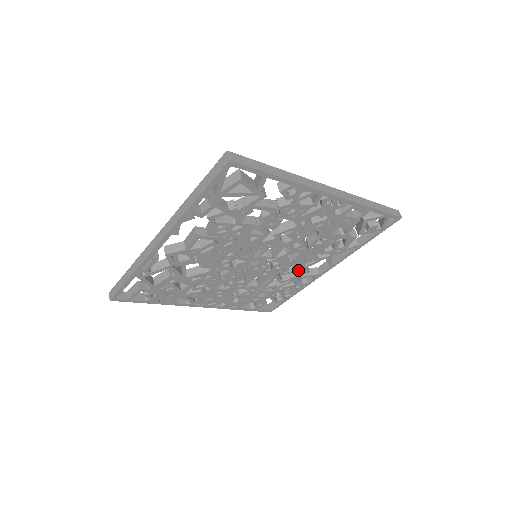
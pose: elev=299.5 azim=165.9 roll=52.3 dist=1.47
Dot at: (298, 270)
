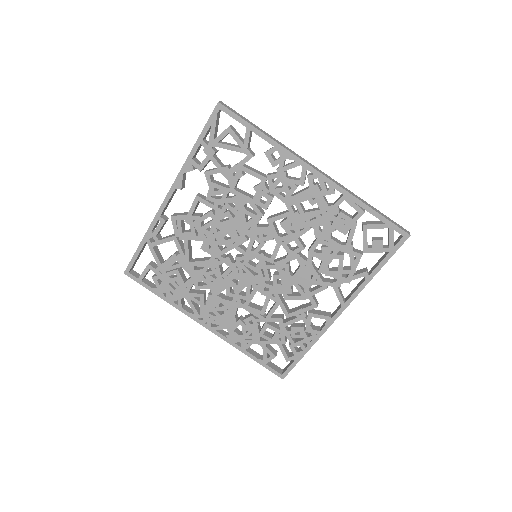
Dot at: (303, 297)
